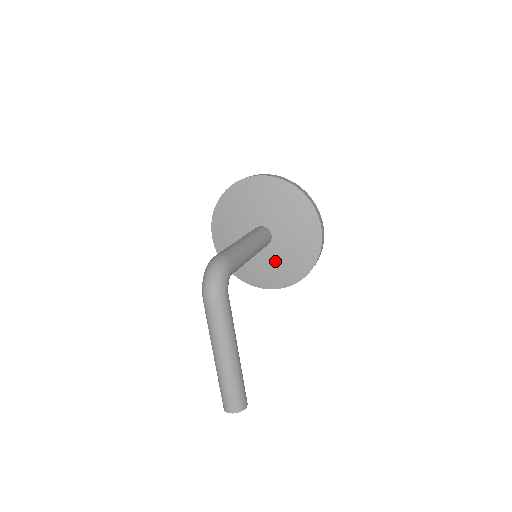
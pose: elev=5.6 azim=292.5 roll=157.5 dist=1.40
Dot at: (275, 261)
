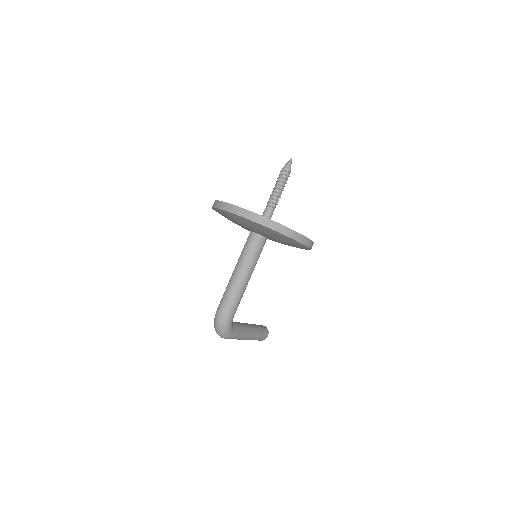
Dot at: occluded
